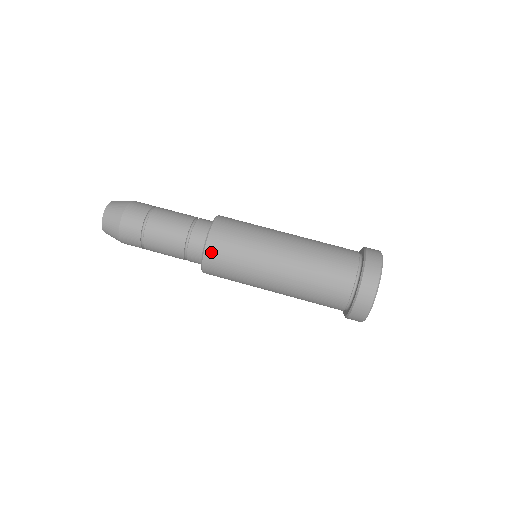
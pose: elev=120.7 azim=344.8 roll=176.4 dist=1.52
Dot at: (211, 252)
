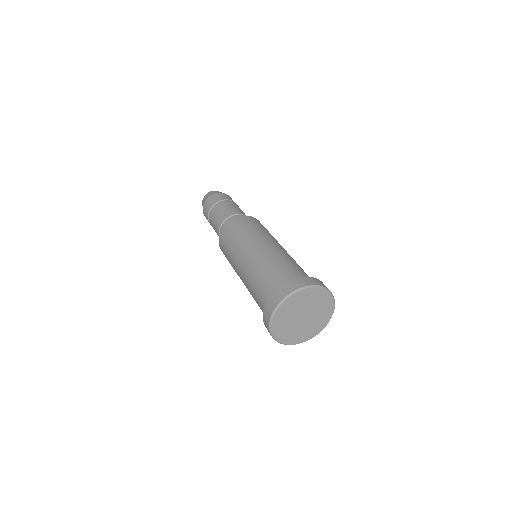
Dot at: (230, 225)
